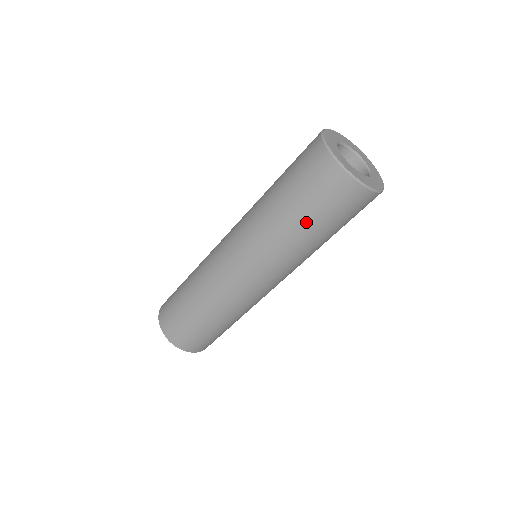
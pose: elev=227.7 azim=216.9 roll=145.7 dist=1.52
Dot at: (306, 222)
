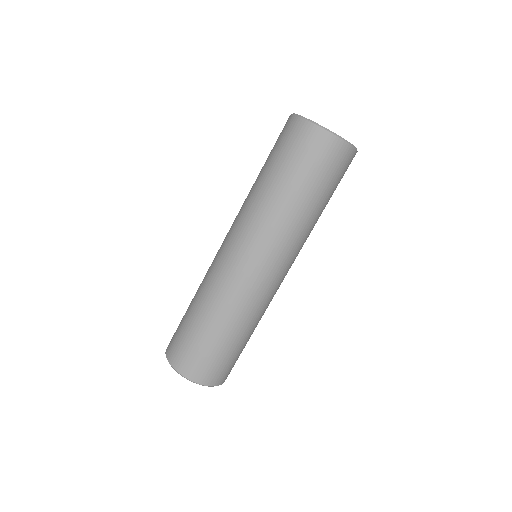
Dot at: (317, 197)
